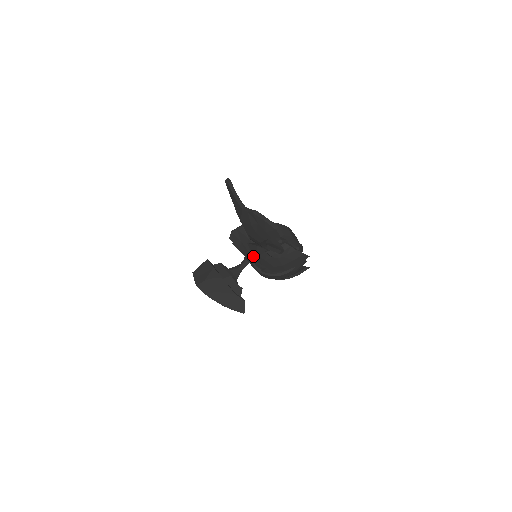
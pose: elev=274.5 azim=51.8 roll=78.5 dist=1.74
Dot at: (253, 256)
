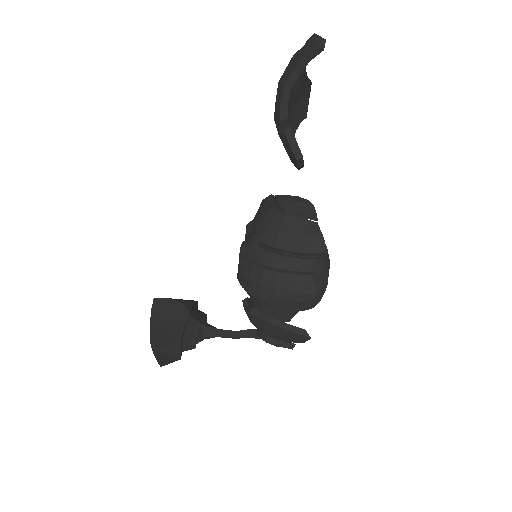
Dot at: (253, 233)
